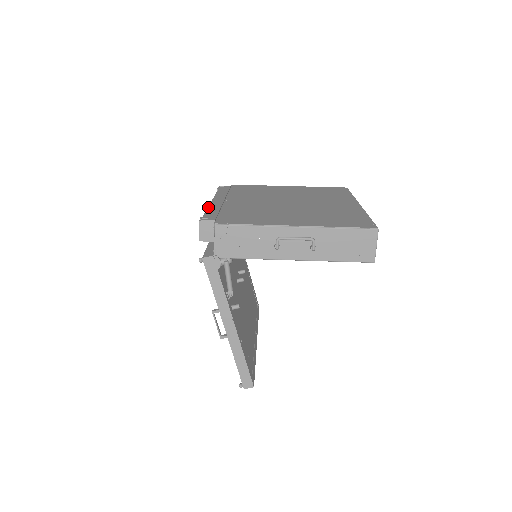
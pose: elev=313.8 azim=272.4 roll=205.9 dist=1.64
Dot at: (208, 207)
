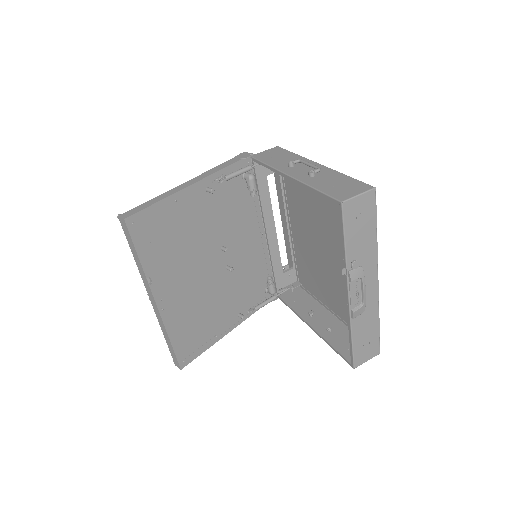
Dot at: occluded
